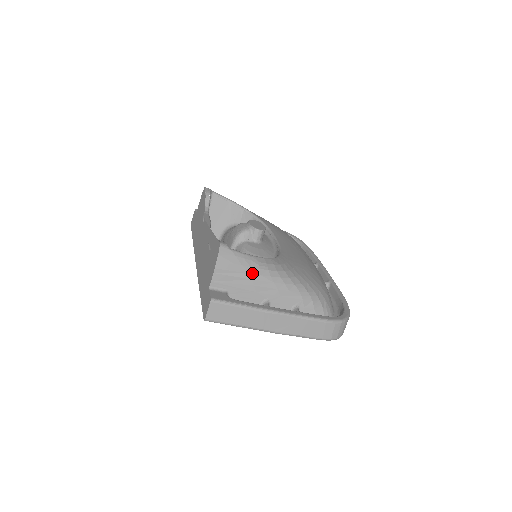
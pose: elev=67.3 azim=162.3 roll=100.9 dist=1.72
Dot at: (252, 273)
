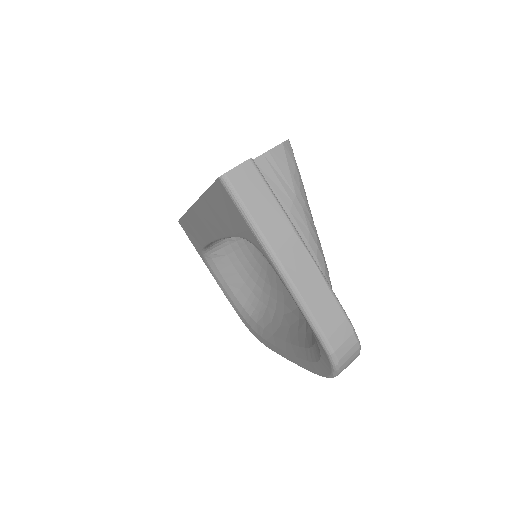
Dot at: (297, 197)
